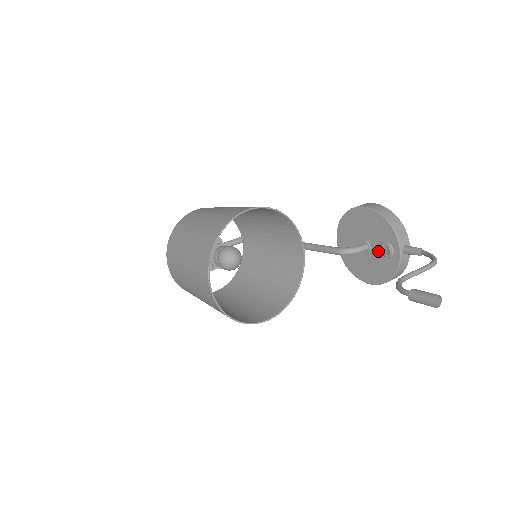
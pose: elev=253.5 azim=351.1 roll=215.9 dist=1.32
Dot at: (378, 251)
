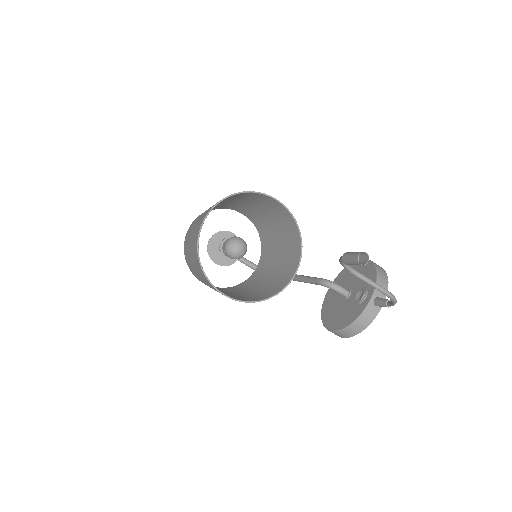
Dot at: (354, 298)
